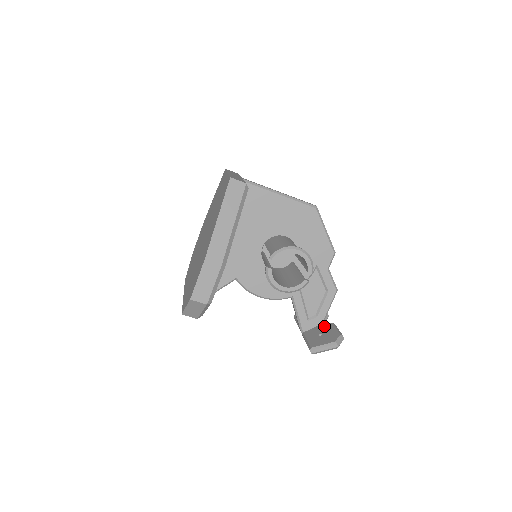
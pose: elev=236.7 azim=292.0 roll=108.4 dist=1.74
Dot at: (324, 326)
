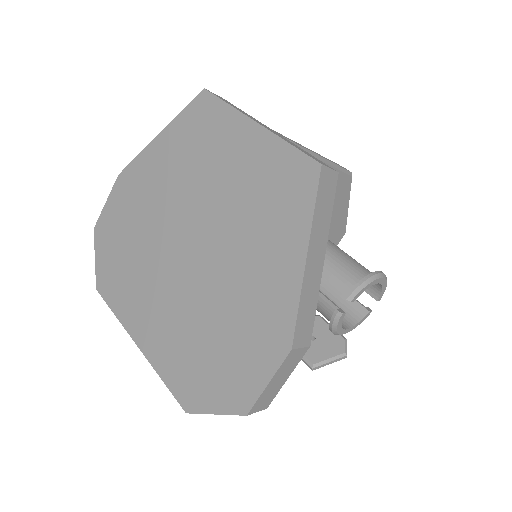
Dot at: occluded
